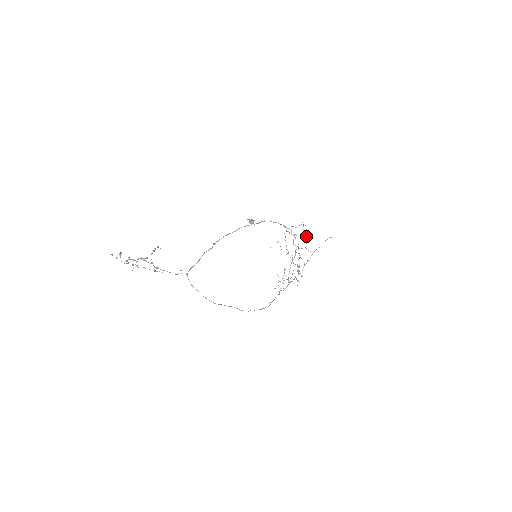
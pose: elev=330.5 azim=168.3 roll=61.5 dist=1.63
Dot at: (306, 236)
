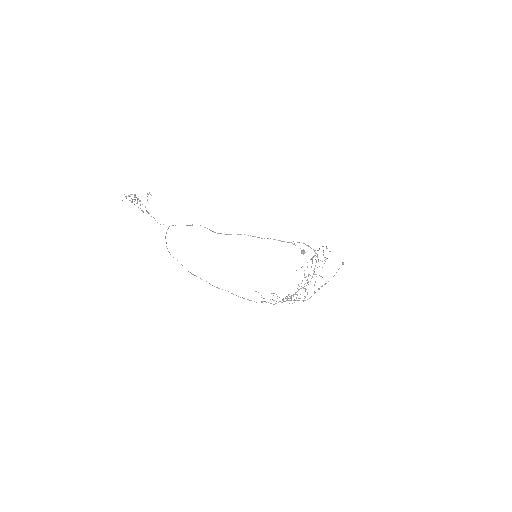
Dot at: (324, 260)
